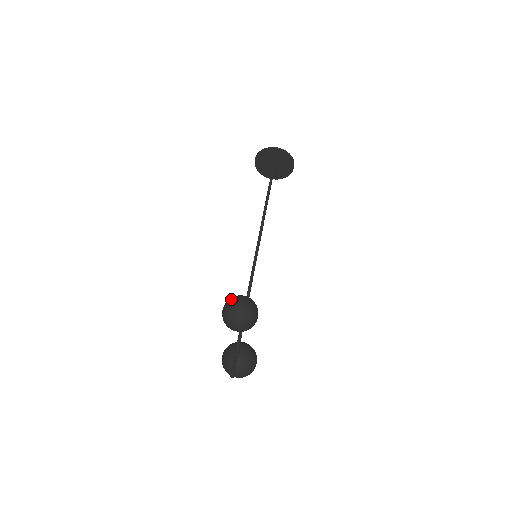
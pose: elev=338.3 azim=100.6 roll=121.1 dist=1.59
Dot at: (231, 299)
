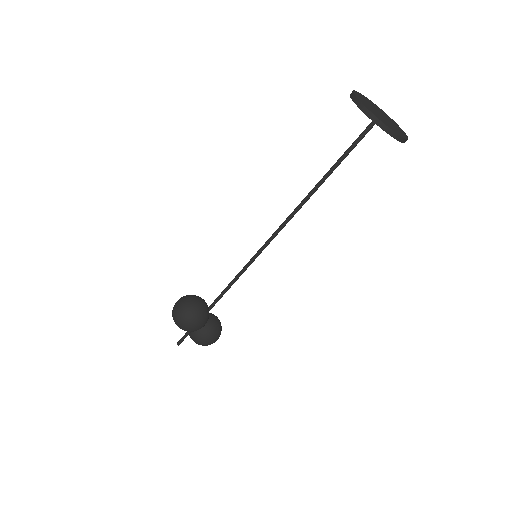
Dot at: (179, 302)
